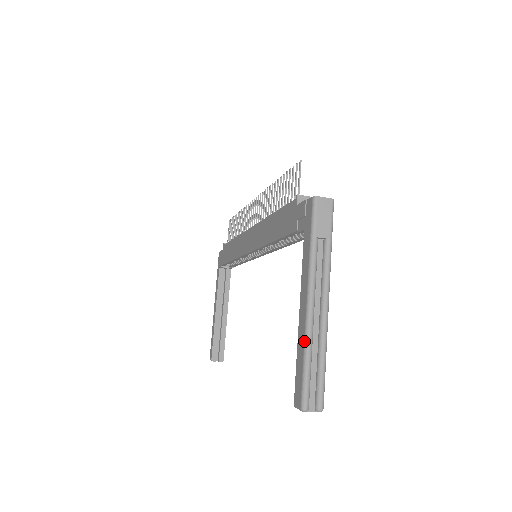
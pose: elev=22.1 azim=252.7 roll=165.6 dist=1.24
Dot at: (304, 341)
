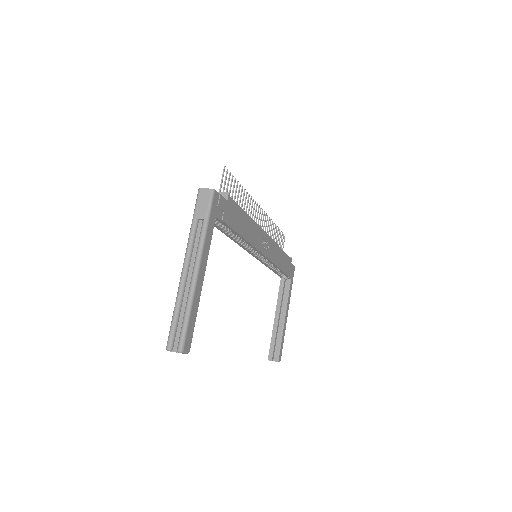
Dot at: (176, 297)
